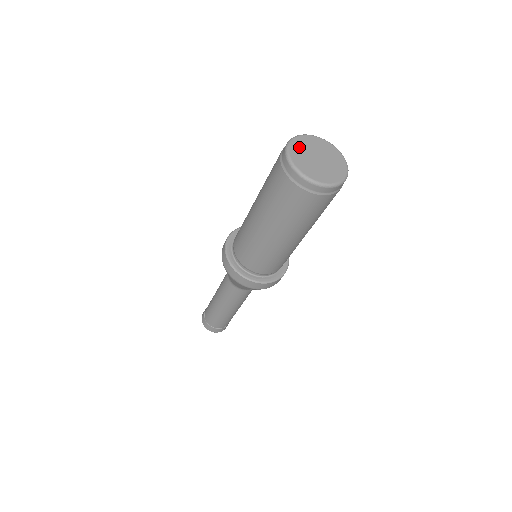
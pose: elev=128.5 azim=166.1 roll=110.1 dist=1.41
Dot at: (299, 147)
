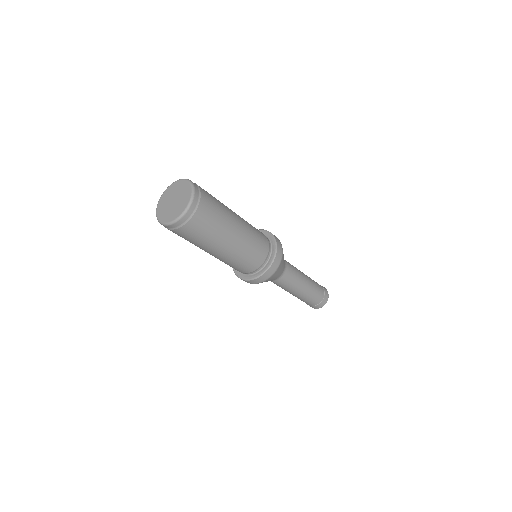
Dot at: (164, 198)
